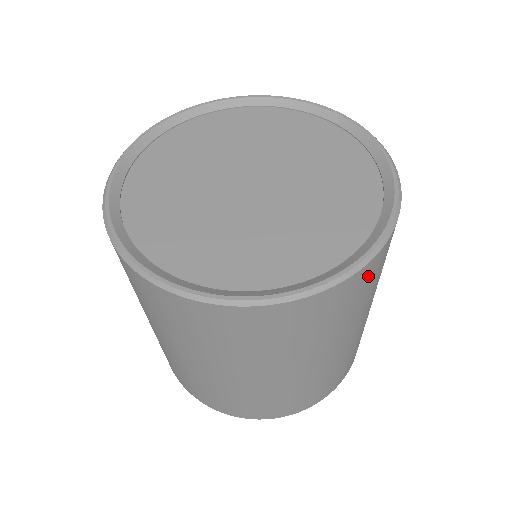
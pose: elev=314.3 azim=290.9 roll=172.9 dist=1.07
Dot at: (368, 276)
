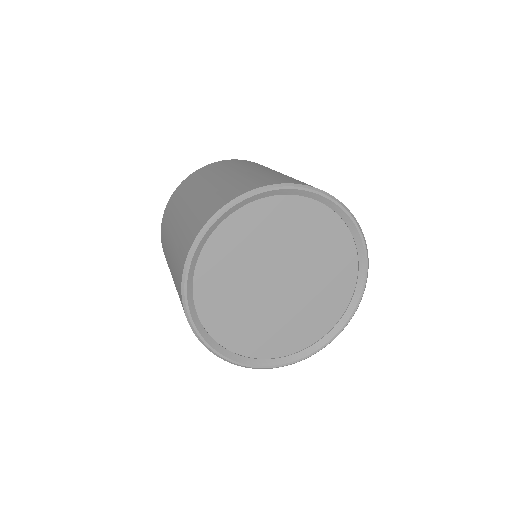
Dot at: occluded
